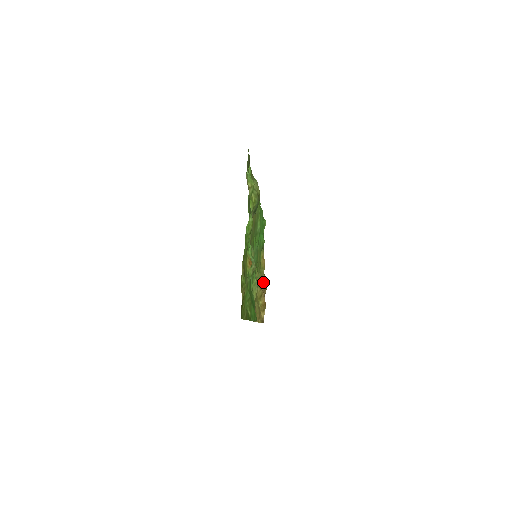
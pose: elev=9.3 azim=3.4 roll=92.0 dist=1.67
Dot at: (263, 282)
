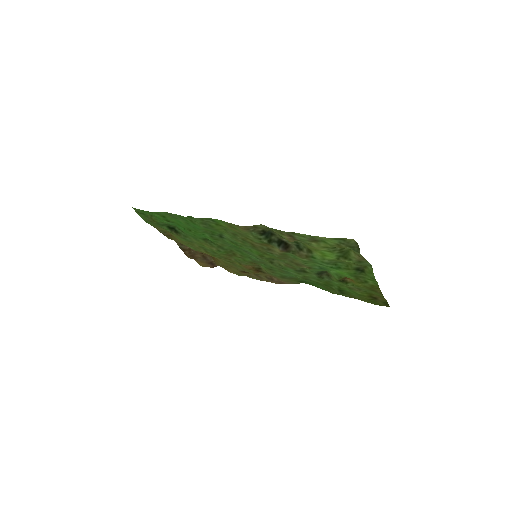
Dot at: occluded
